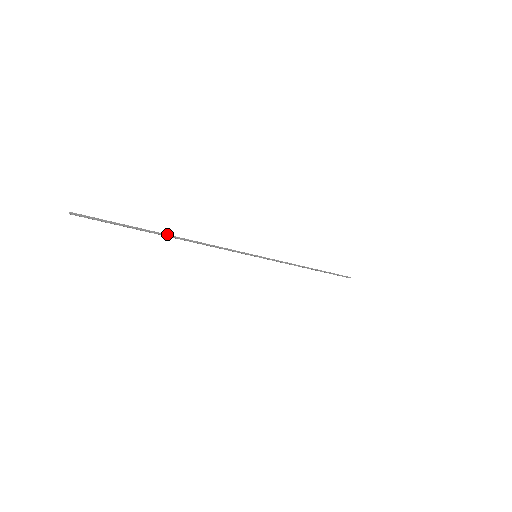
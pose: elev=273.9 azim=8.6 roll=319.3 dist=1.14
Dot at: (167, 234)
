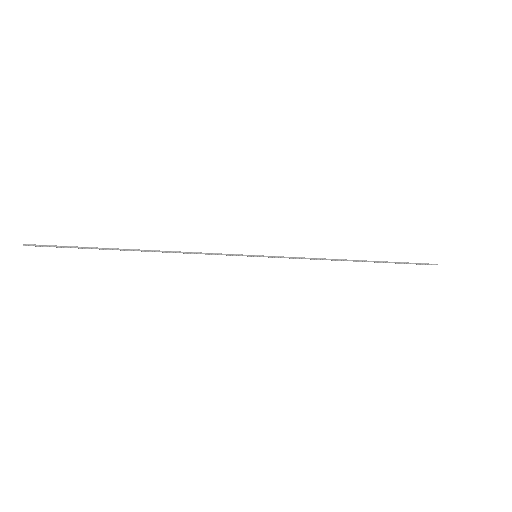
Dot at: (129, 249)
